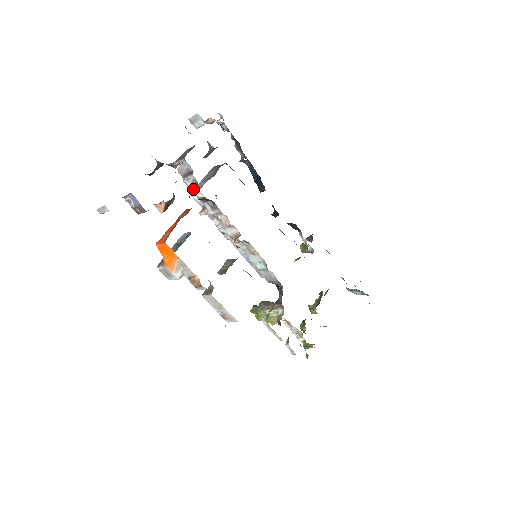
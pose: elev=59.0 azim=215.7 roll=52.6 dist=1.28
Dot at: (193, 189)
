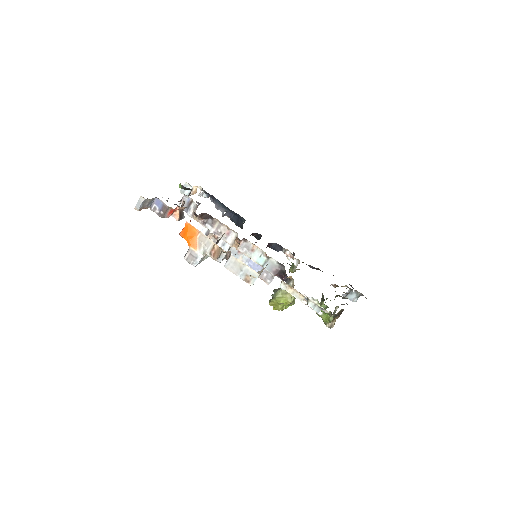
Dot at: occluded
